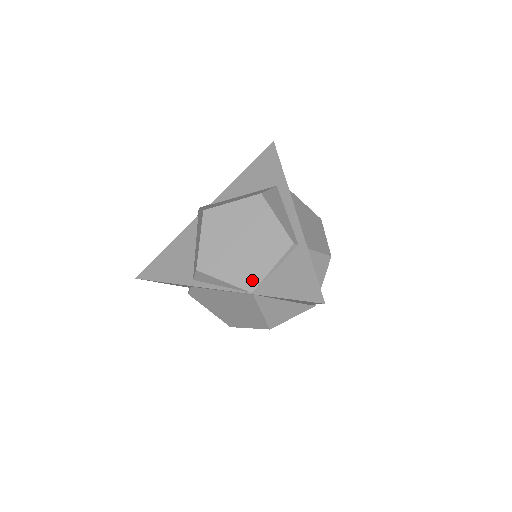
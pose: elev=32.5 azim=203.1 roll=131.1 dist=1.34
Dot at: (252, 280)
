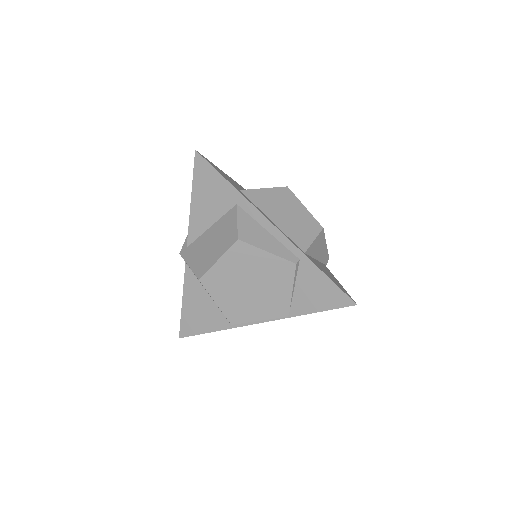
Dot at: (282, 308)
